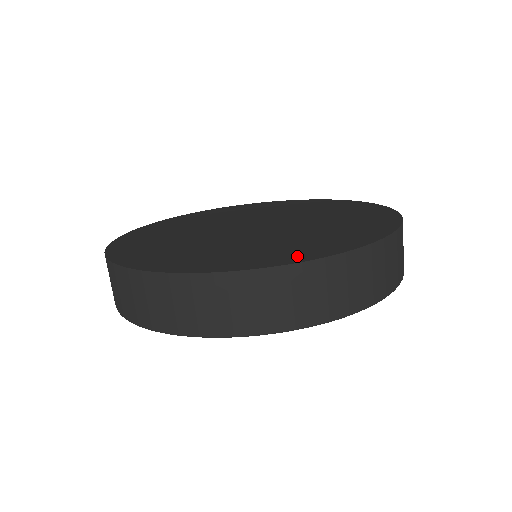
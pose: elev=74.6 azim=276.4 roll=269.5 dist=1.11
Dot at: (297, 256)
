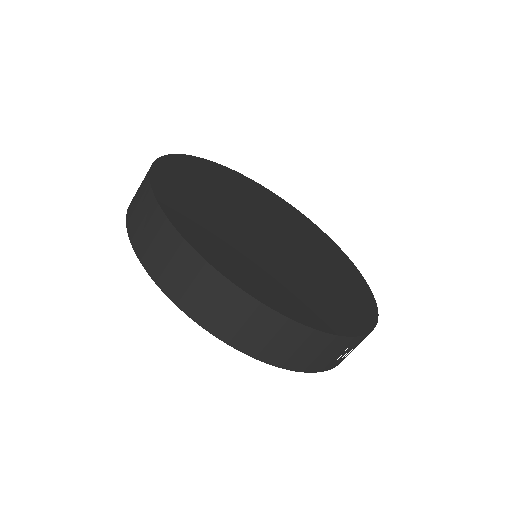
Dot at: (233, 271)
